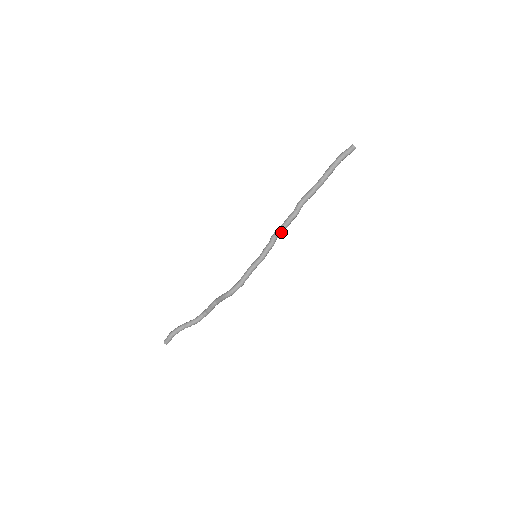
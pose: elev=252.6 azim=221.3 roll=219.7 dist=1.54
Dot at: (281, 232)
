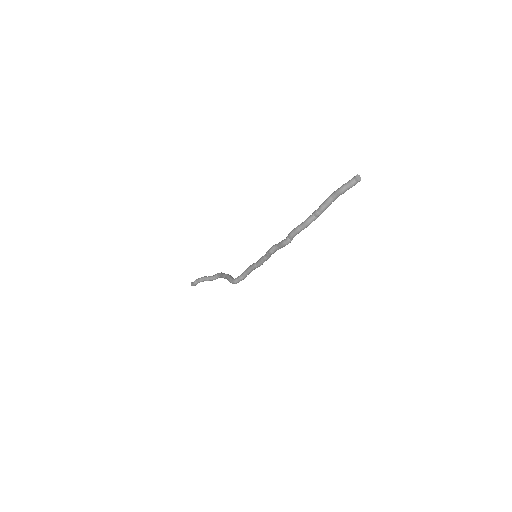
Dot at: (276, 250)
